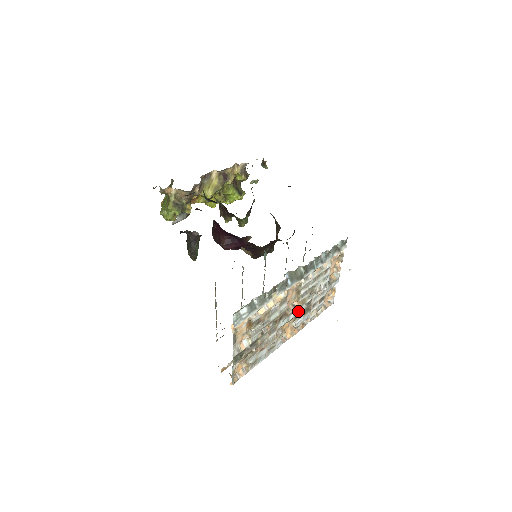
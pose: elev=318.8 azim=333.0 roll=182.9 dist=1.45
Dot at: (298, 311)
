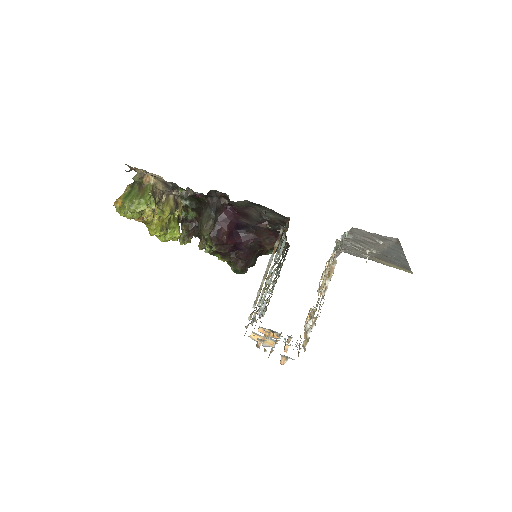
Dot at: occluded
